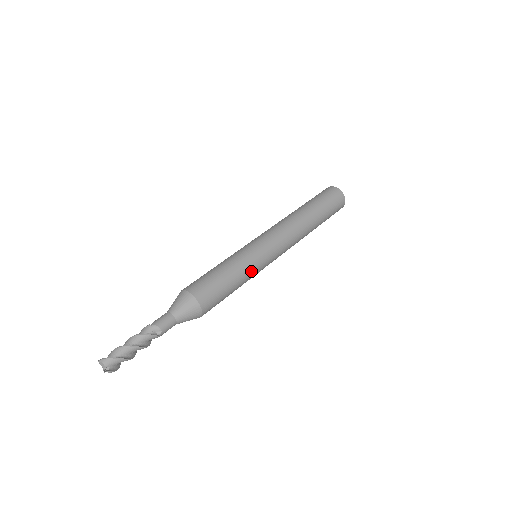
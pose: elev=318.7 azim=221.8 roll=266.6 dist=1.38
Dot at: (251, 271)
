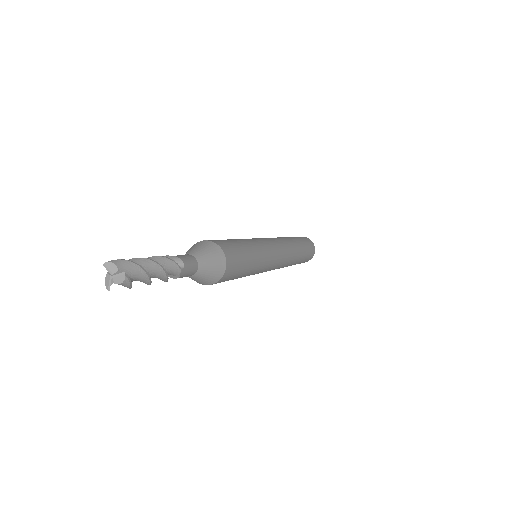
Dot at: (262, 256)
